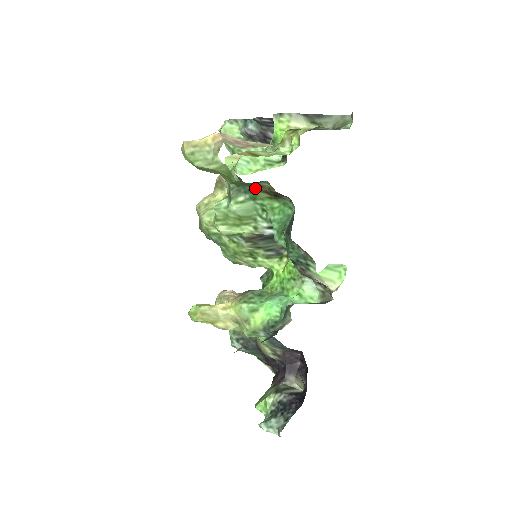
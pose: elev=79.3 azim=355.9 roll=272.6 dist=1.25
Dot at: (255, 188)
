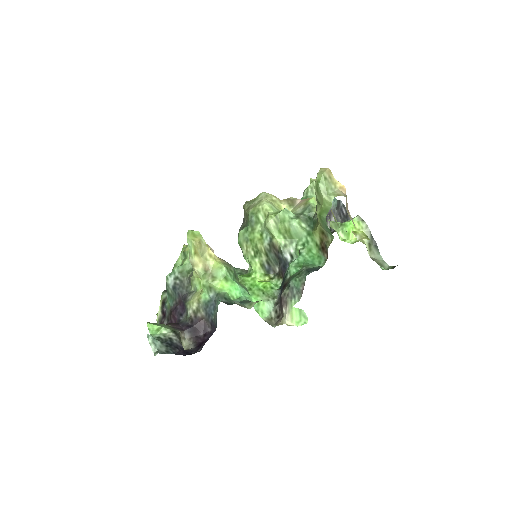
Dot at: (322, 232)
